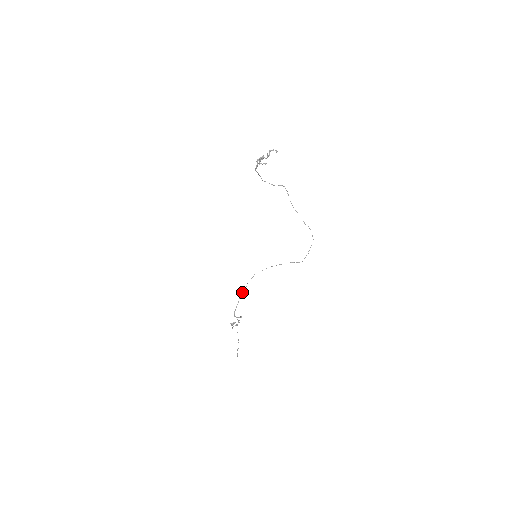
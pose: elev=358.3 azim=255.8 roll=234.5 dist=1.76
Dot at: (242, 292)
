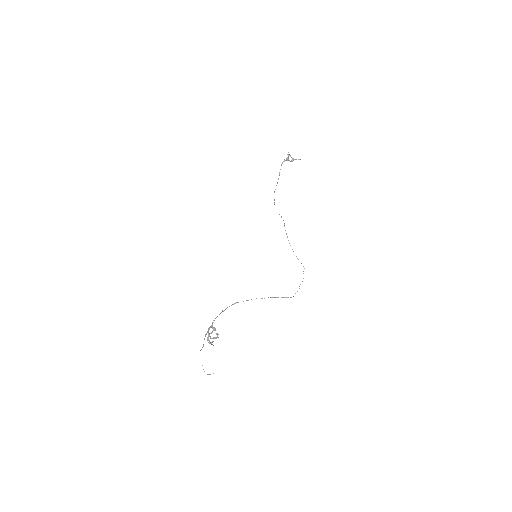
Dot at: occluded
